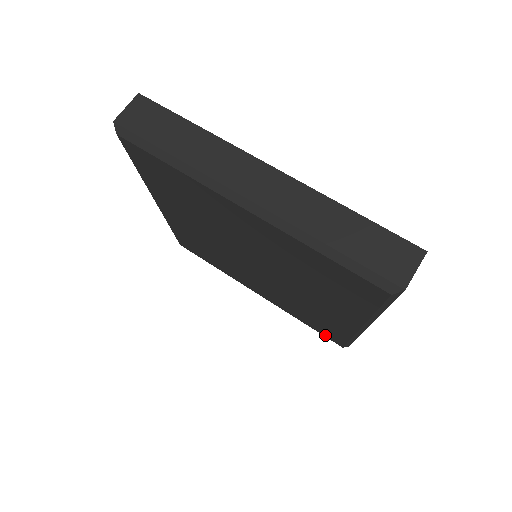
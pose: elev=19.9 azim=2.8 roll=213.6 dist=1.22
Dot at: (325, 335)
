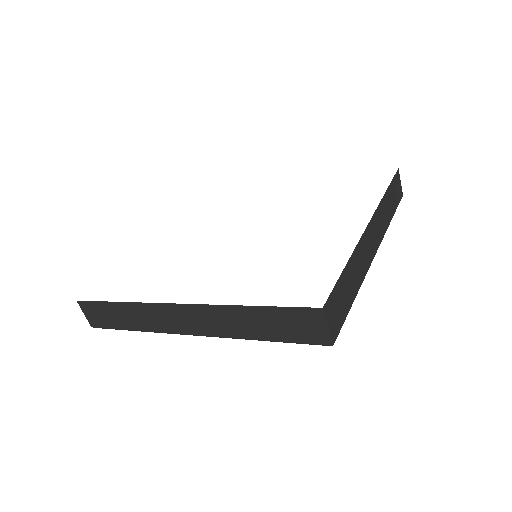
Dot at: occluded
